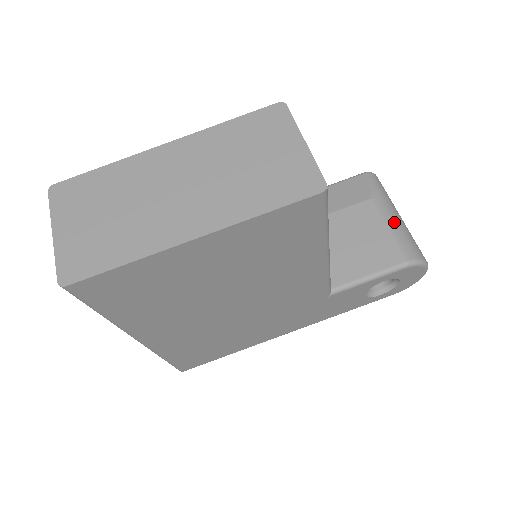
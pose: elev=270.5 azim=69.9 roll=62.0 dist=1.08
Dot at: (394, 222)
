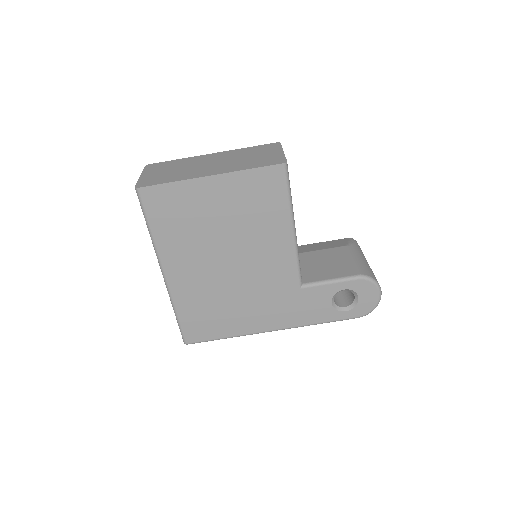
Dot at: (359, 258)
